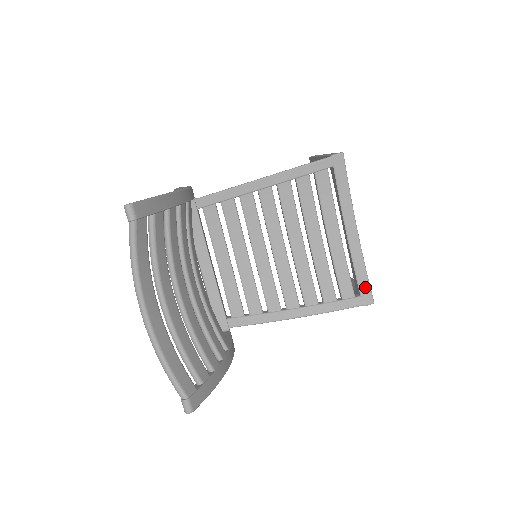
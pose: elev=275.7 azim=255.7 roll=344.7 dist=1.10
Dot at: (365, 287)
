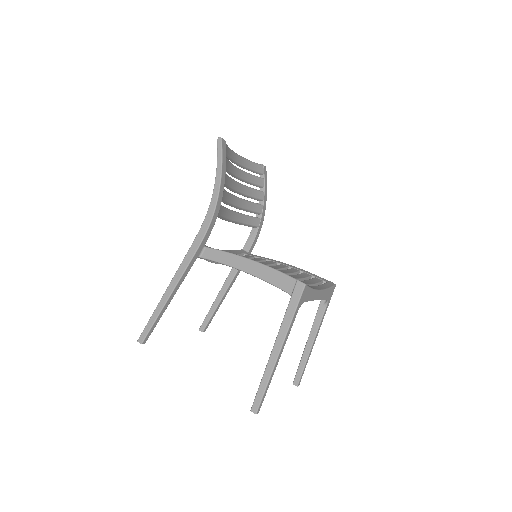
Dot at: occluded
